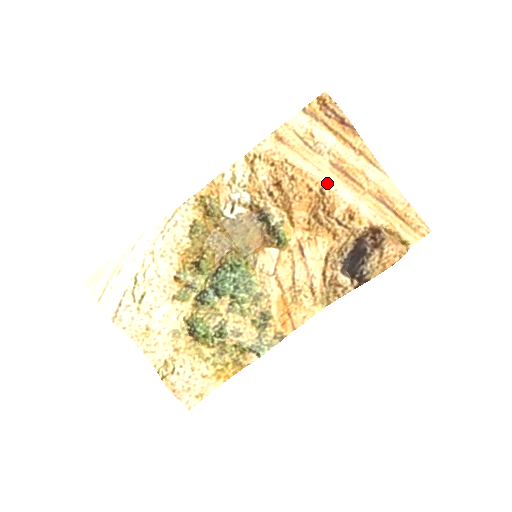
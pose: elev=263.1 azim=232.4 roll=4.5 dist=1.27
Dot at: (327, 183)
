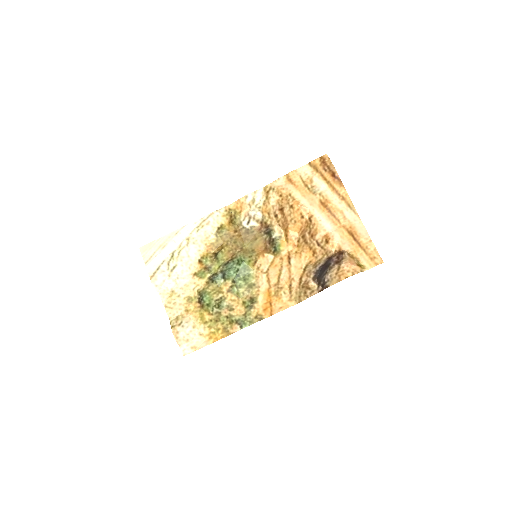
Dot at: (315, 214)
